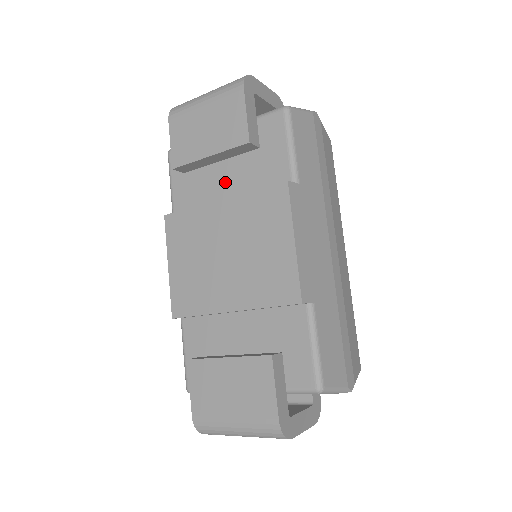
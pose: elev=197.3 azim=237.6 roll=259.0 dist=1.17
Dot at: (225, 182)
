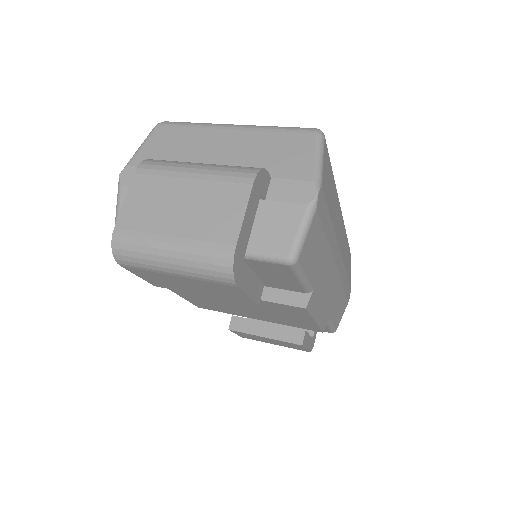
Dot at: occluded
